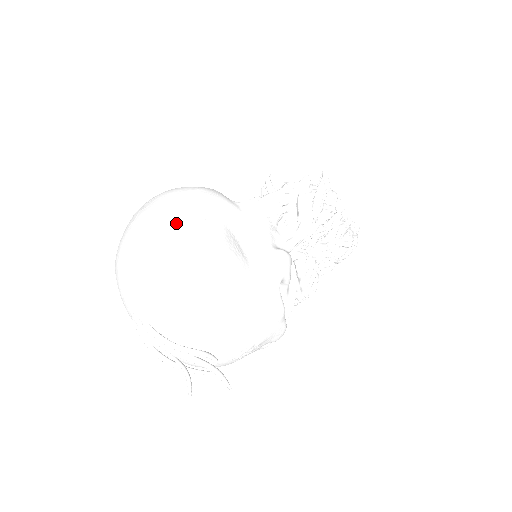
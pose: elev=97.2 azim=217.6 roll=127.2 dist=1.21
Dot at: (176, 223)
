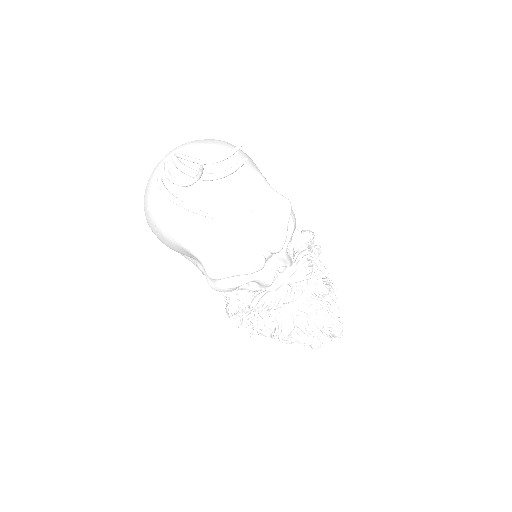
Dot at: occluded
